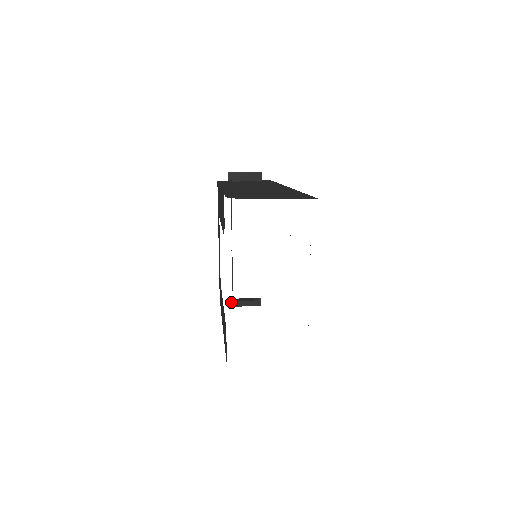
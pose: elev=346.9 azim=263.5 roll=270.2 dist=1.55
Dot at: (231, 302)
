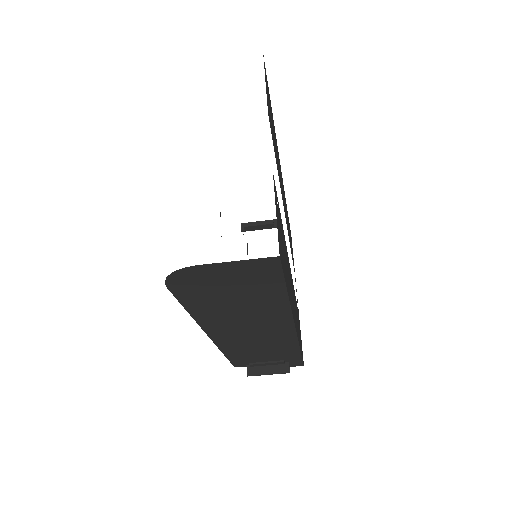
Dot at: (249, 369)
